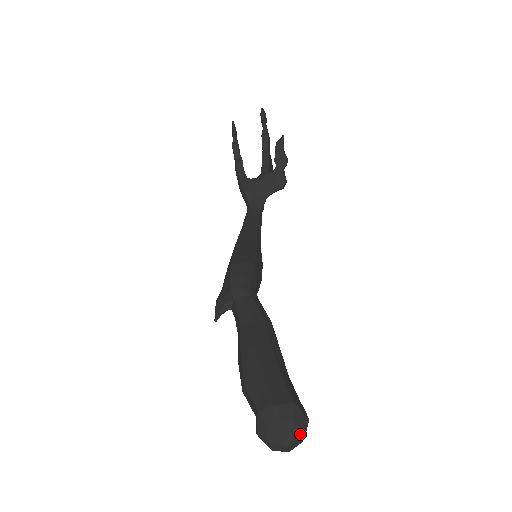
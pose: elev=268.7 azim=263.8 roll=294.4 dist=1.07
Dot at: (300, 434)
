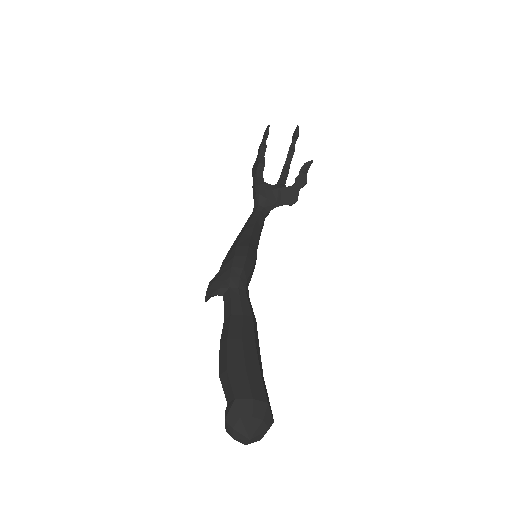
Dot at: (264, 432)
